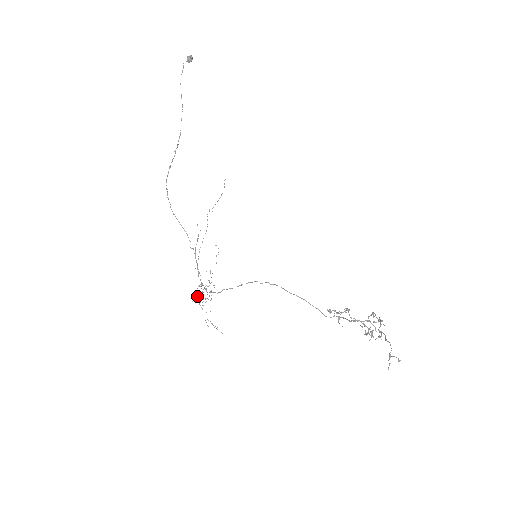
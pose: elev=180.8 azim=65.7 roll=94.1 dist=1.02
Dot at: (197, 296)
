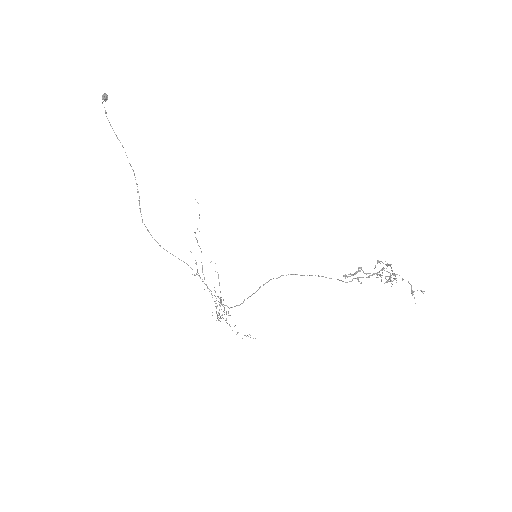
Dot at: occluded
